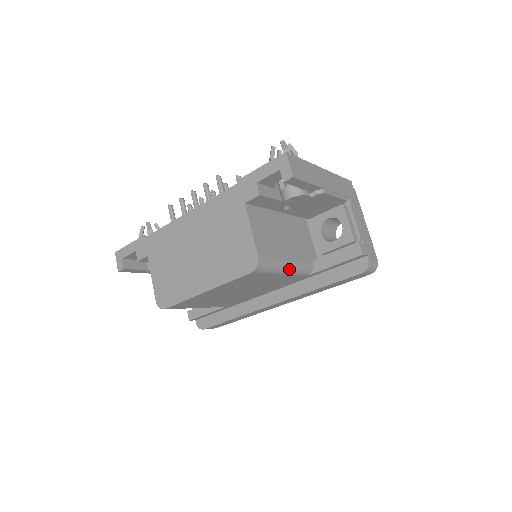
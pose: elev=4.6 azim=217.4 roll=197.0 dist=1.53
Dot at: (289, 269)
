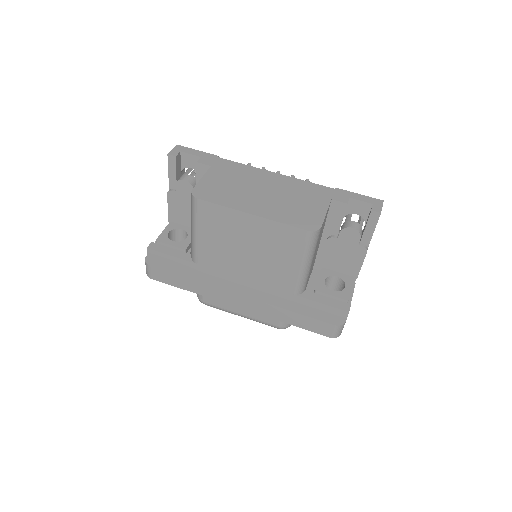
Dot at: (306, 267)
